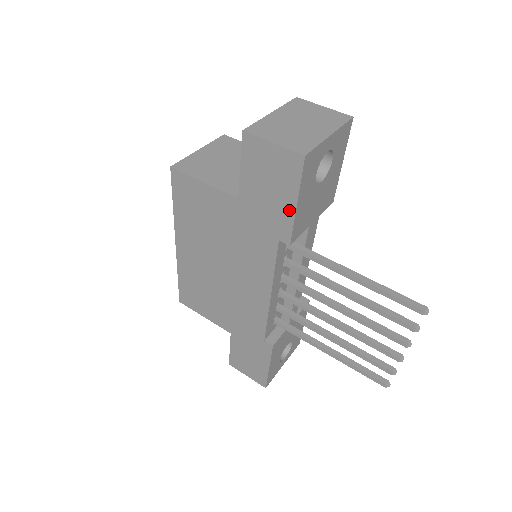
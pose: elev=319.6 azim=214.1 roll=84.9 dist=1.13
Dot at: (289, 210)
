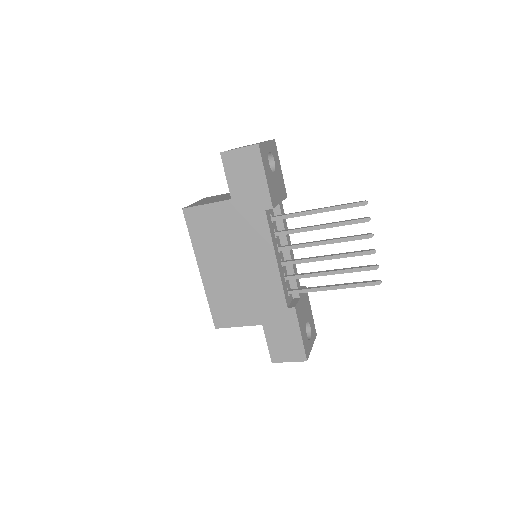
Dot at: (263, 184)
